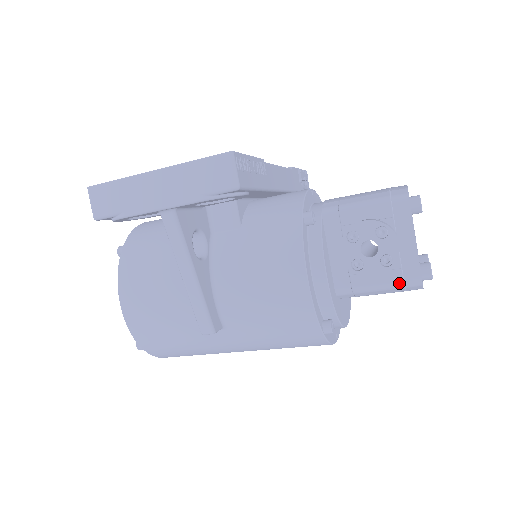
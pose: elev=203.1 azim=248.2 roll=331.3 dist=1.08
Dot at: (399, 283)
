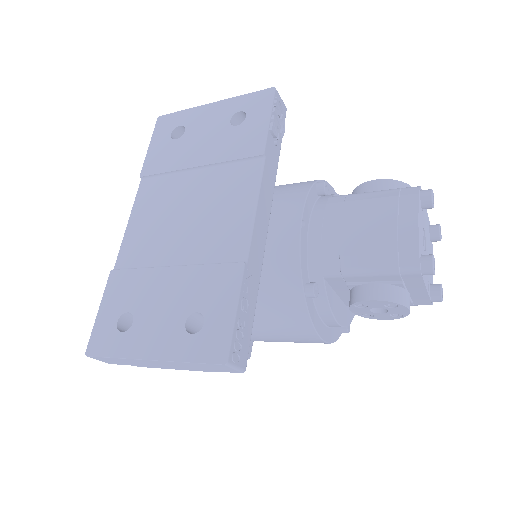
Dot at: occluded
